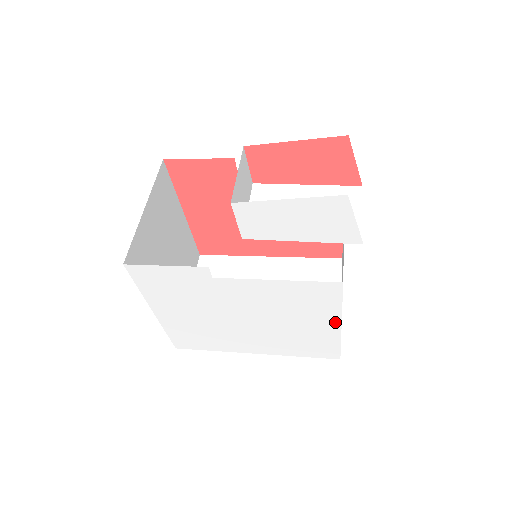
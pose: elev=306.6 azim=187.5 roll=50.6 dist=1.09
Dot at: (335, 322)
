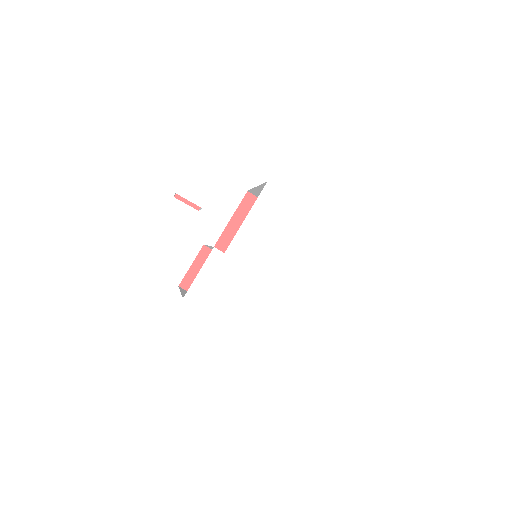
Dot at: (307, 212)
